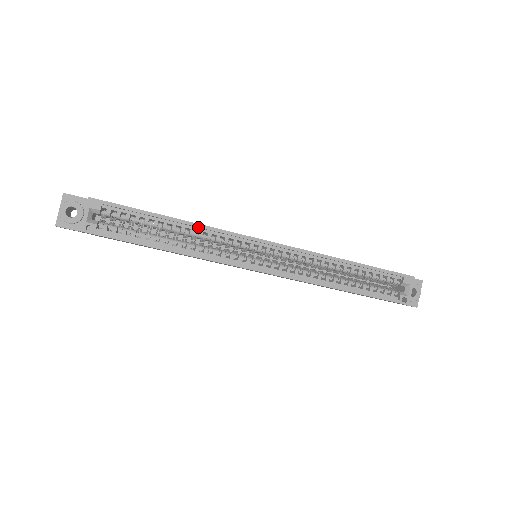
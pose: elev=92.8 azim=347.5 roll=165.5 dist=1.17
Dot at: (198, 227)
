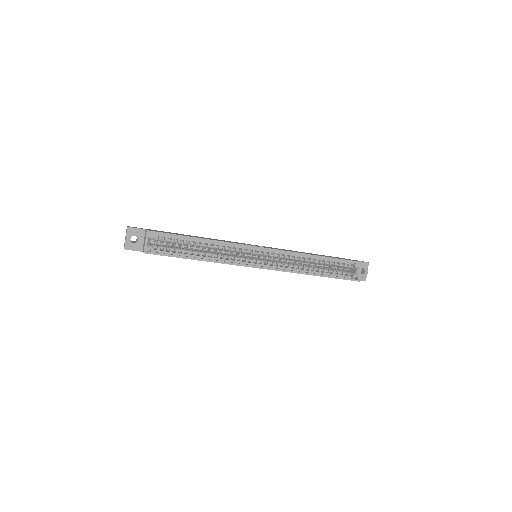
Dot at: (219, 243)
